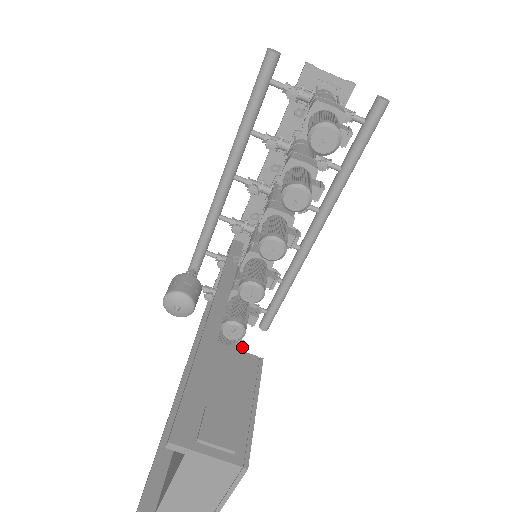
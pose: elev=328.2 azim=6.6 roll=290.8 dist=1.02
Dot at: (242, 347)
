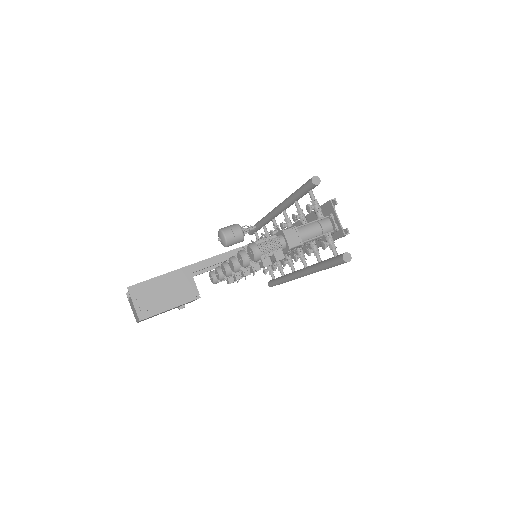
Dot at: (232, 282)
